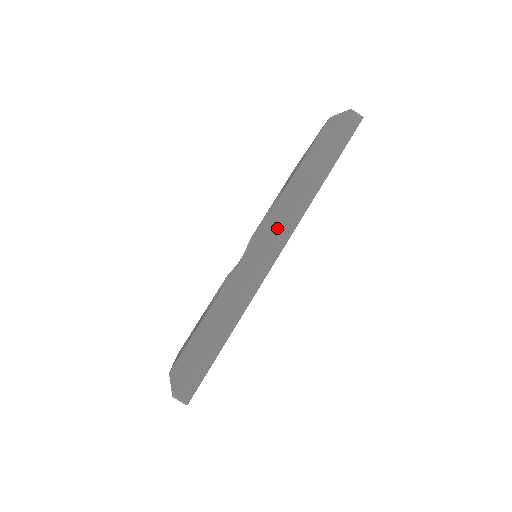
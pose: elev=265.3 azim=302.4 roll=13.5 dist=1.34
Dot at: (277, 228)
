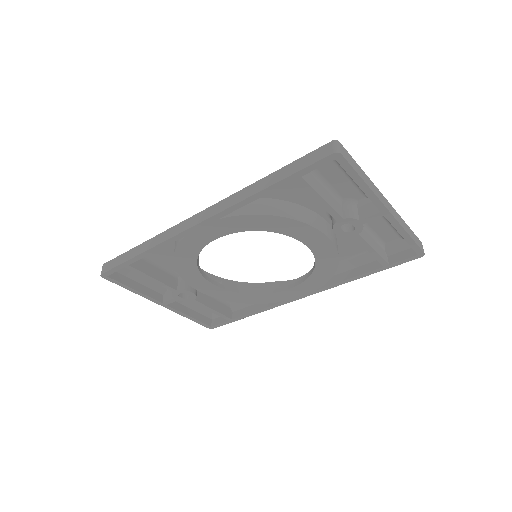
Dot at: (209, 207)
